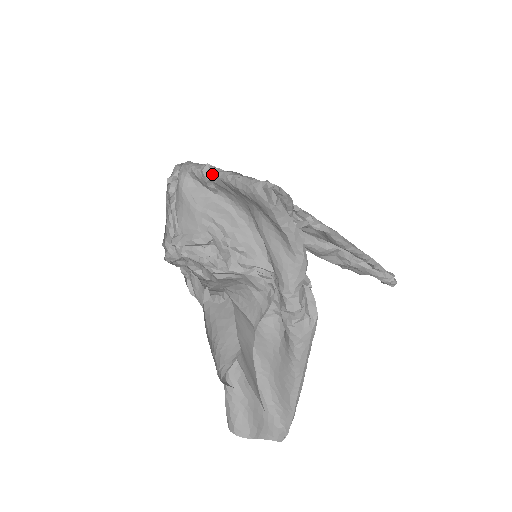
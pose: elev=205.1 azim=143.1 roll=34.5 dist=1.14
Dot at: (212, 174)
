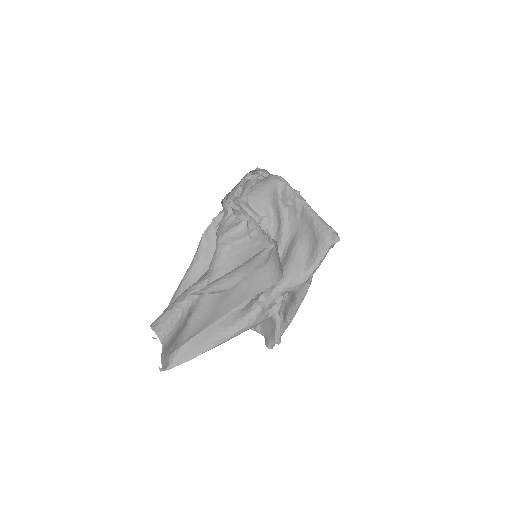
Dot at: (300, 198)
